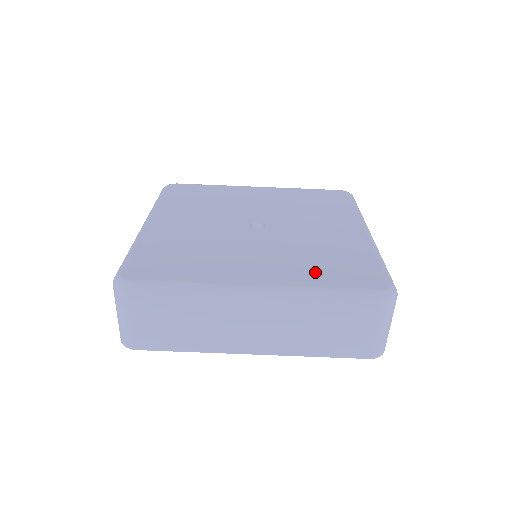
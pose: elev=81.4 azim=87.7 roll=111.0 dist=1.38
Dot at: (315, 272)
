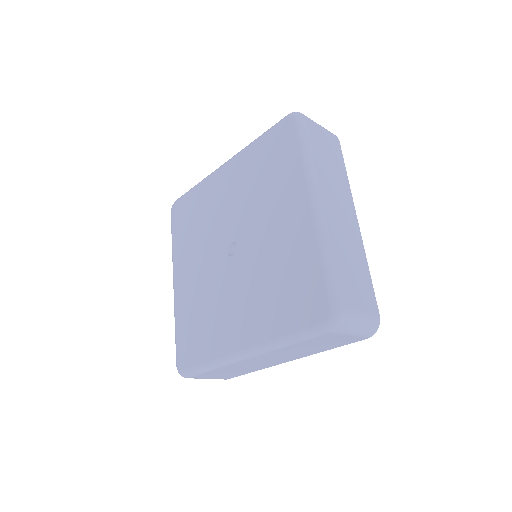
Dot at: (276, 313)
